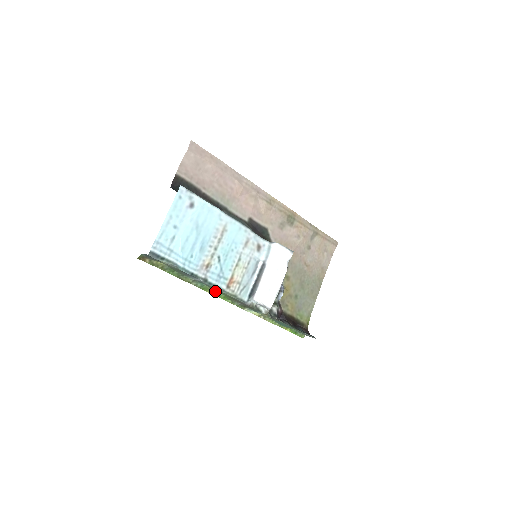
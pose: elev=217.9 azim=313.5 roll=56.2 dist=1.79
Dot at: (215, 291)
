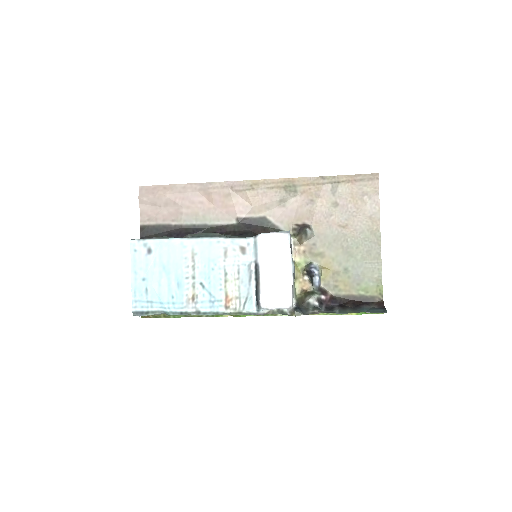
Dot at: occluded
